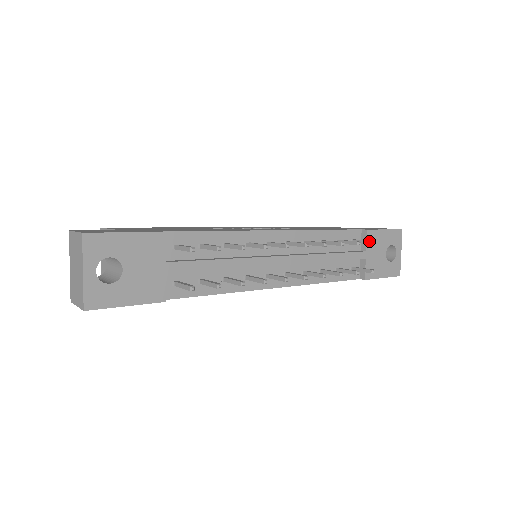
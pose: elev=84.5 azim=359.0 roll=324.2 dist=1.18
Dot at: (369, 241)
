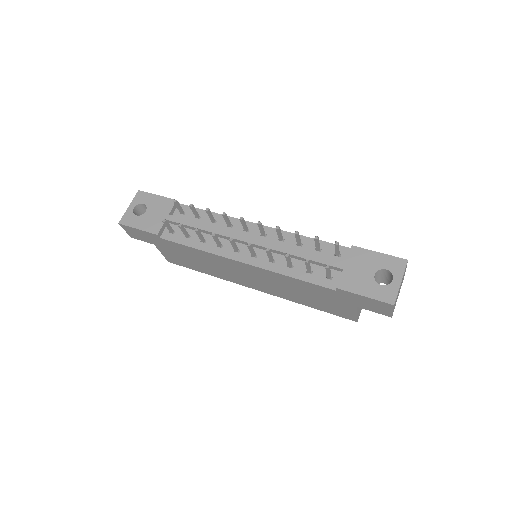
Dot at: (335, 243)
